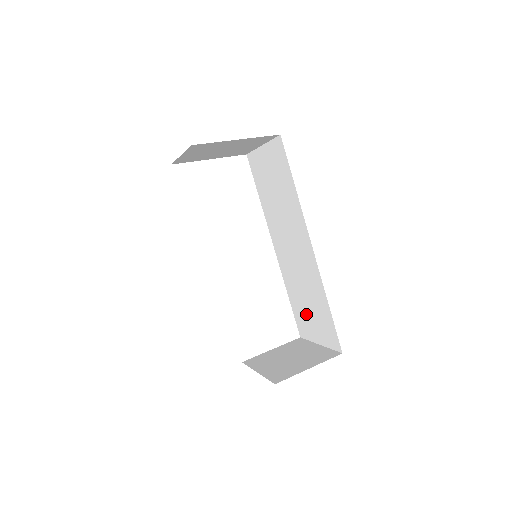
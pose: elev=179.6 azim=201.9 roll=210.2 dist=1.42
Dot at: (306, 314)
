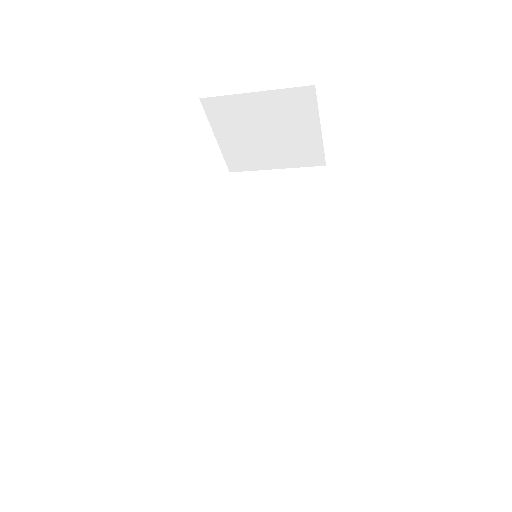
Dot at: (245, 377)
